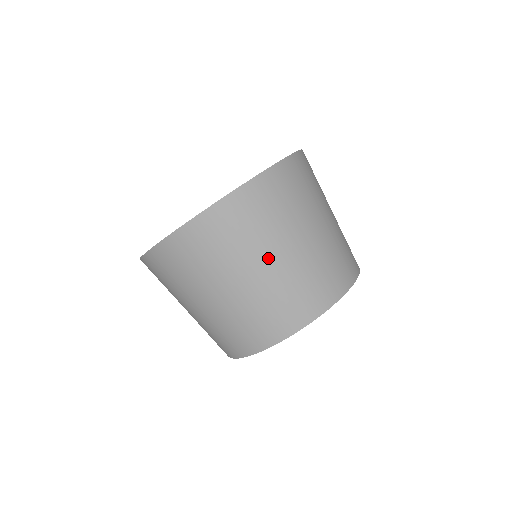
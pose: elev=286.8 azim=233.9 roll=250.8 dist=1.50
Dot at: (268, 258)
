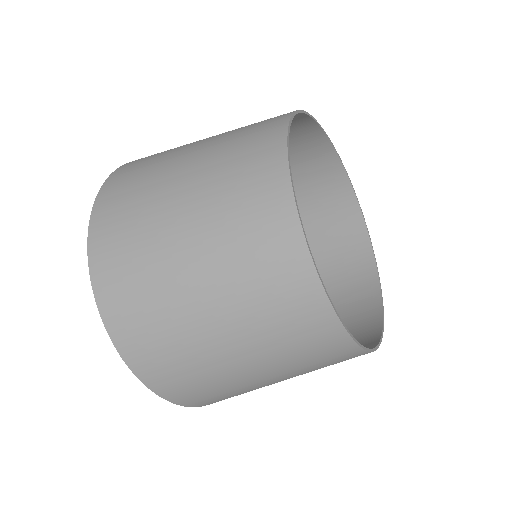
Dot at: (177, 180)
